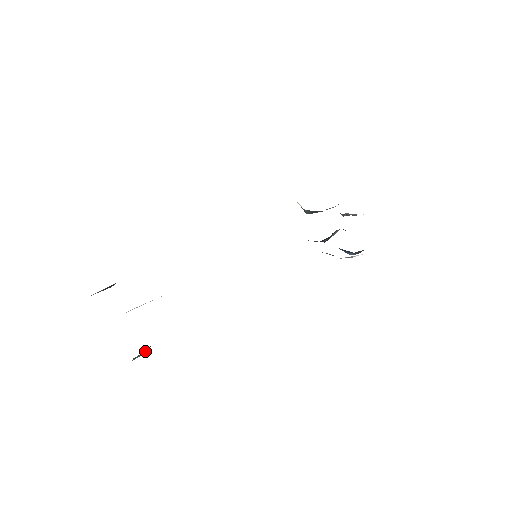
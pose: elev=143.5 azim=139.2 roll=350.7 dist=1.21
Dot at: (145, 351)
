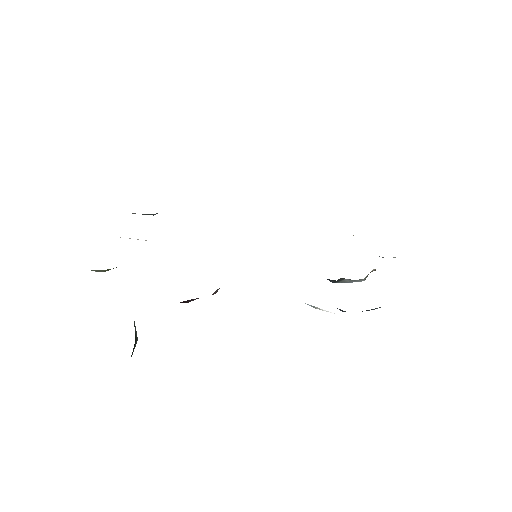
Dot at: (104, 270)
